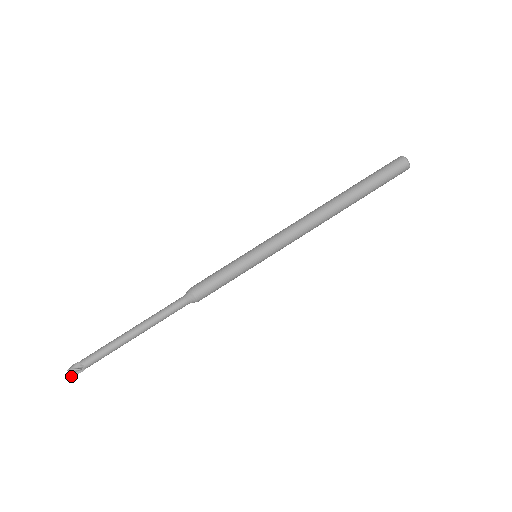
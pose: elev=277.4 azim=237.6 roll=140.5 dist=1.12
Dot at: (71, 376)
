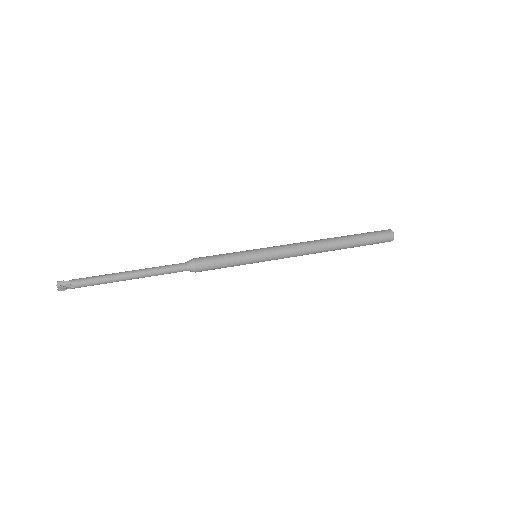
Dot at: (57, 285)
